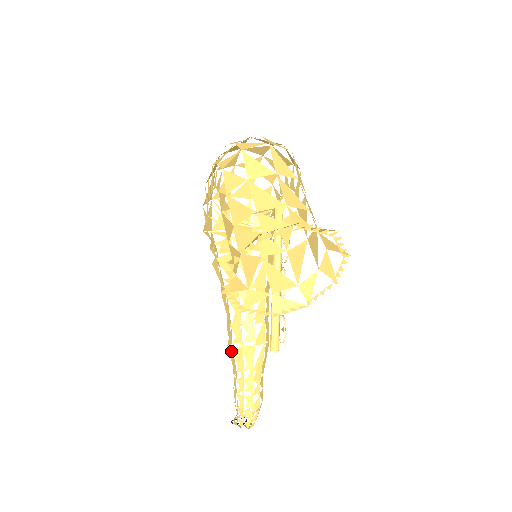
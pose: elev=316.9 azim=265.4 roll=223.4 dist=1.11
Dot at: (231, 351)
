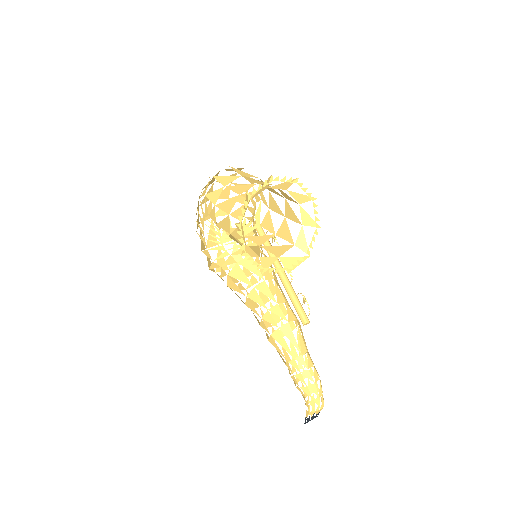
Dot at: (272, 339)
